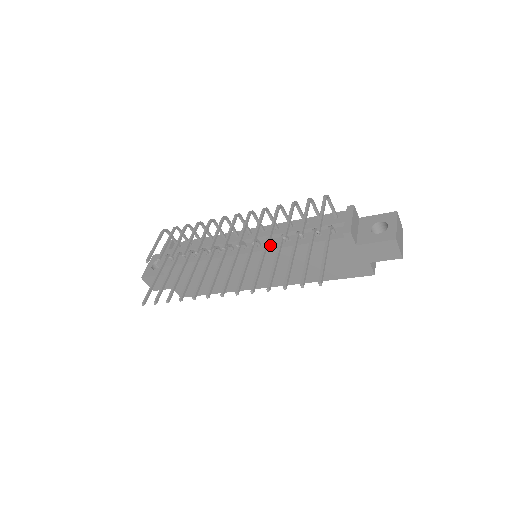
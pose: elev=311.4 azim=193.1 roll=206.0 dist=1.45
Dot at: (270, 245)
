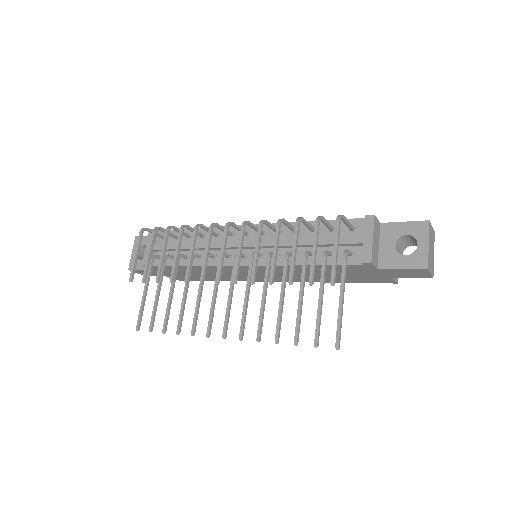
Dot at: occluded
